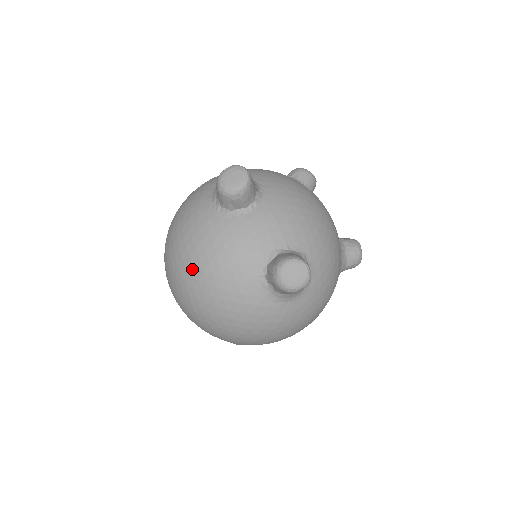
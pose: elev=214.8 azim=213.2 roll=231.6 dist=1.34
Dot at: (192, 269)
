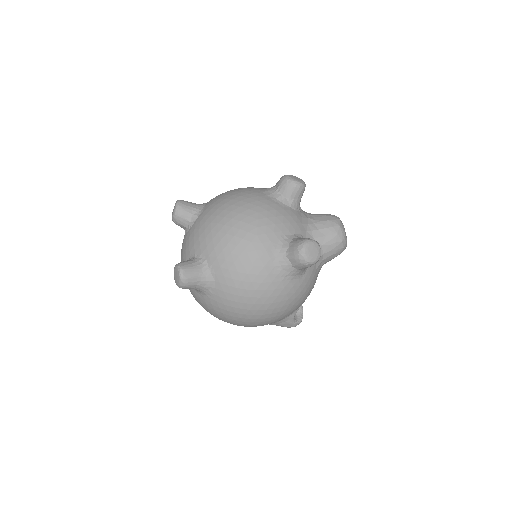
Dot at: occluded
